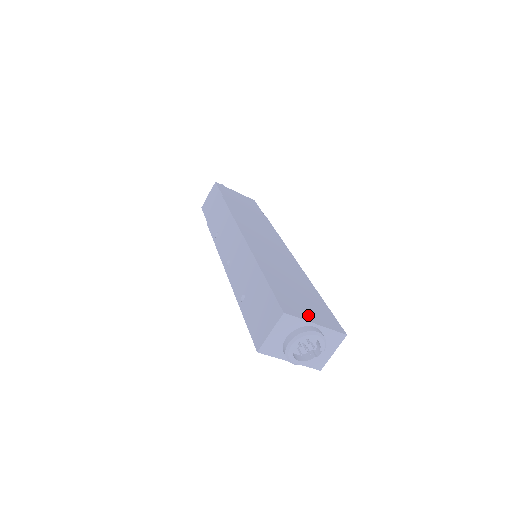
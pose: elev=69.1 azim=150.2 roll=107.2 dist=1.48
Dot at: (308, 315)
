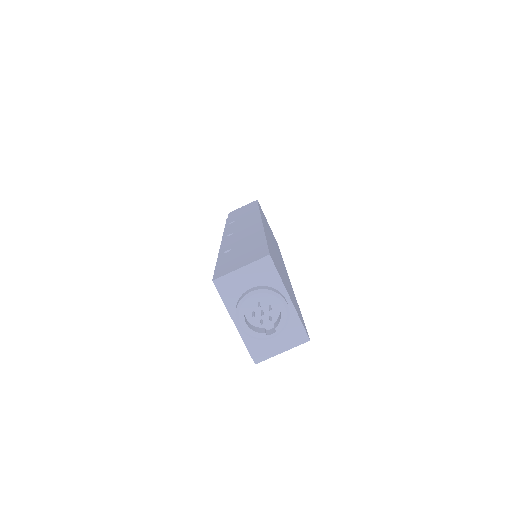
Dot at: occluded
